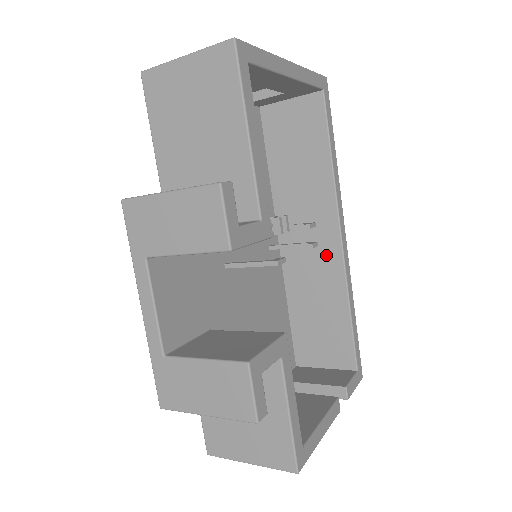
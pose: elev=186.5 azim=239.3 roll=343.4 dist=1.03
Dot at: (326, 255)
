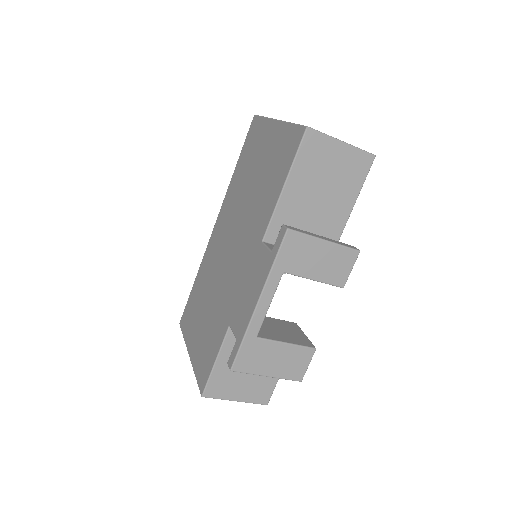
Dot at: occluded
